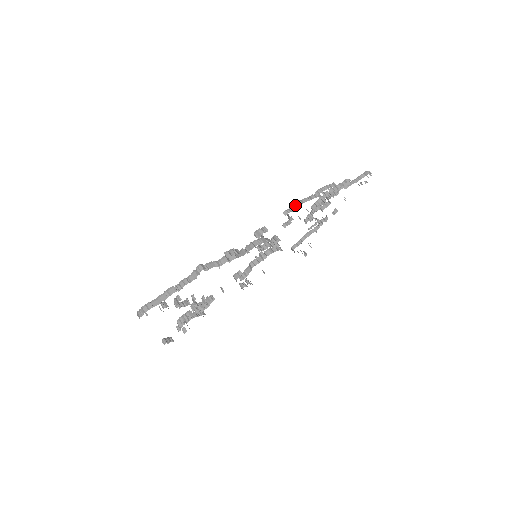
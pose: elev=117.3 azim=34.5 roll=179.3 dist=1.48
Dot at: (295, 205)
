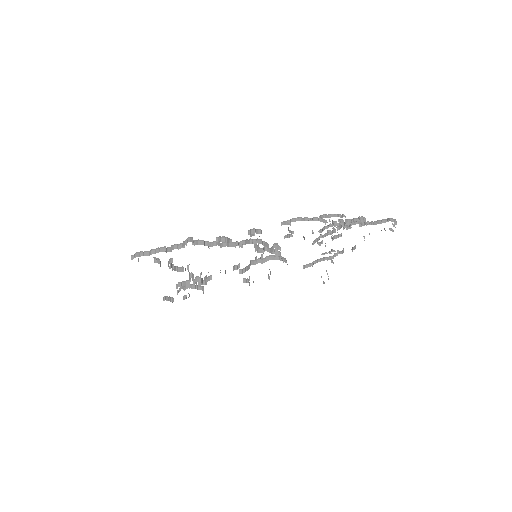
Dot at: (294, 220)
